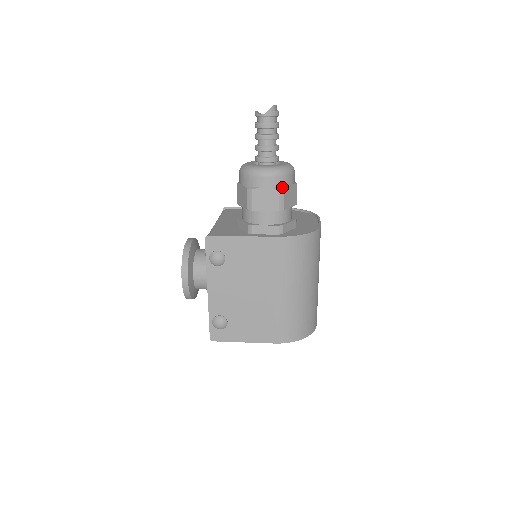
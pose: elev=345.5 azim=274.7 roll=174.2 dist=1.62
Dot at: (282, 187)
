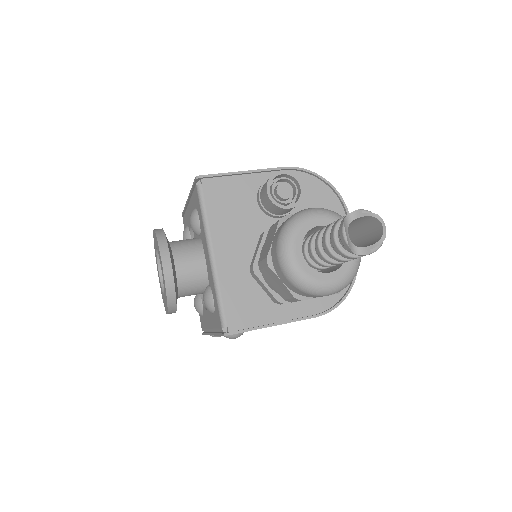
Dot at: occluded
